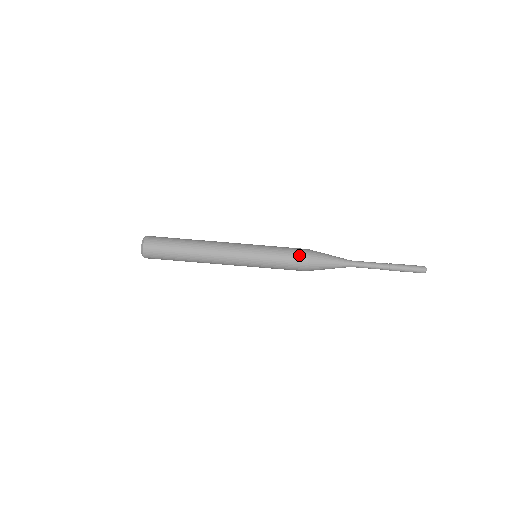
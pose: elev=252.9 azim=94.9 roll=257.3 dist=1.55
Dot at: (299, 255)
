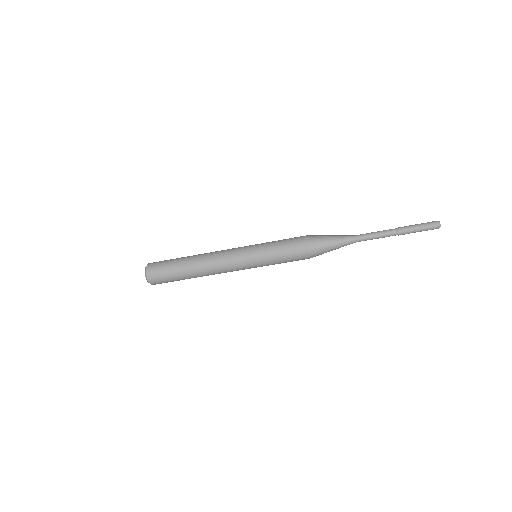
Dot at: (296, 240)
